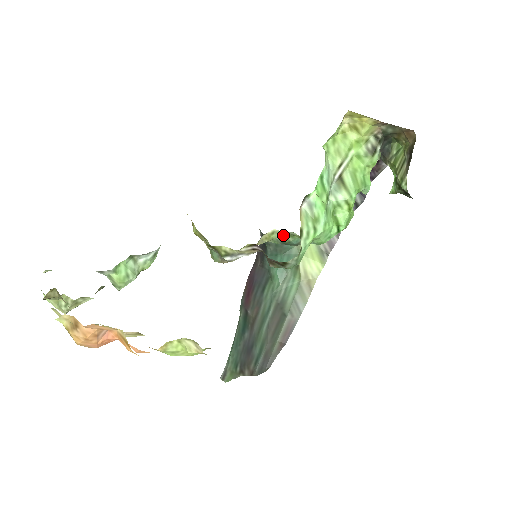
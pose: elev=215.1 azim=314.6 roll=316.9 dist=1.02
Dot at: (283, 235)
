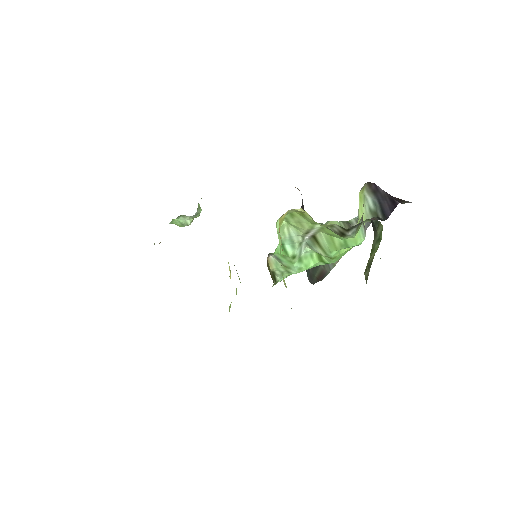
Dot at: occluded
